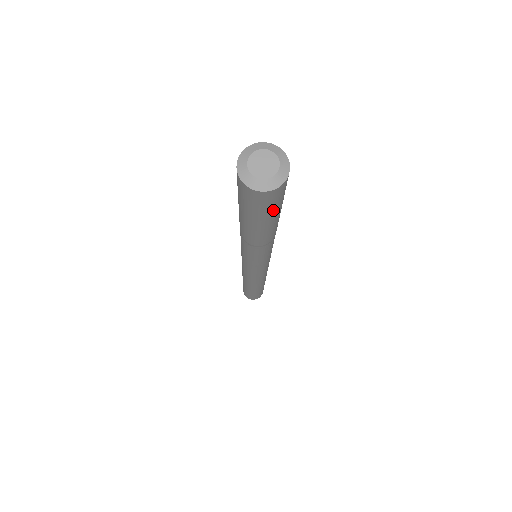
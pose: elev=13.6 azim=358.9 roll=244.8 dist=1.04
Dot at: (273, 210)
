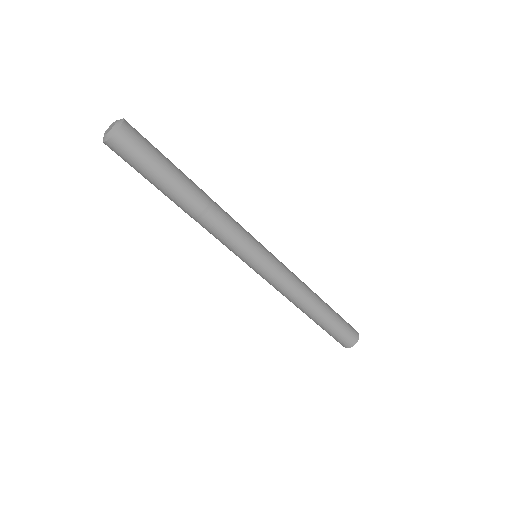
Dot at: (151, 152)
